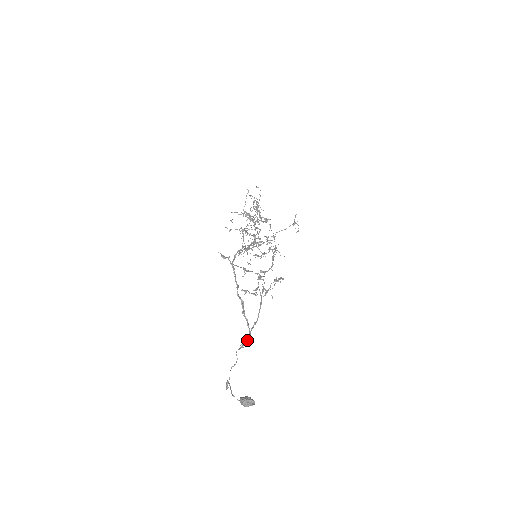
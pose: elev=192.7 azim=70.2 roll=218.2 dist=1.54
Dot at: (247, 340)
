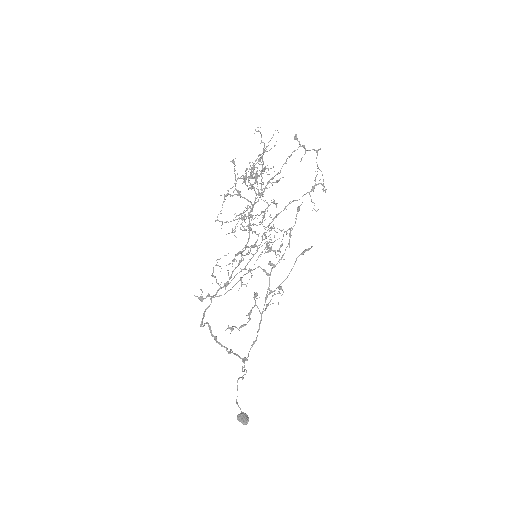
Dot at: (246, 359)
